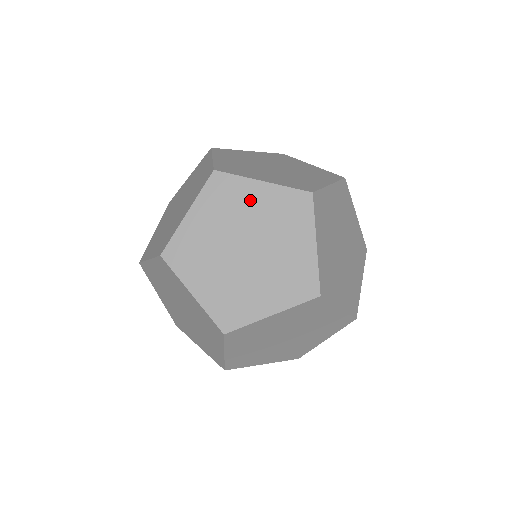
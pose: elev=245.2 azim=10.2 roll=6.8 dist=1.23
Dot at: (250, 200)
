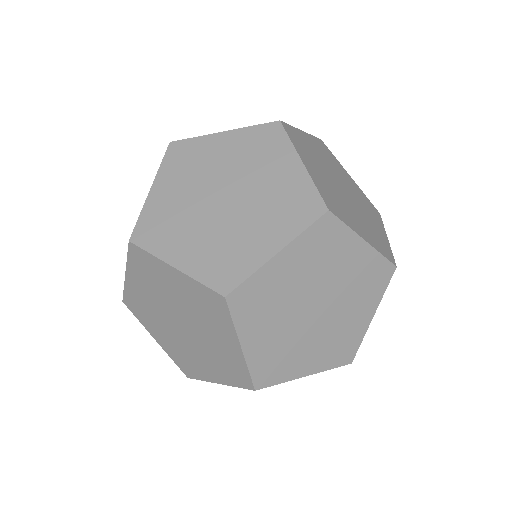
Dot at: (345, 258)
